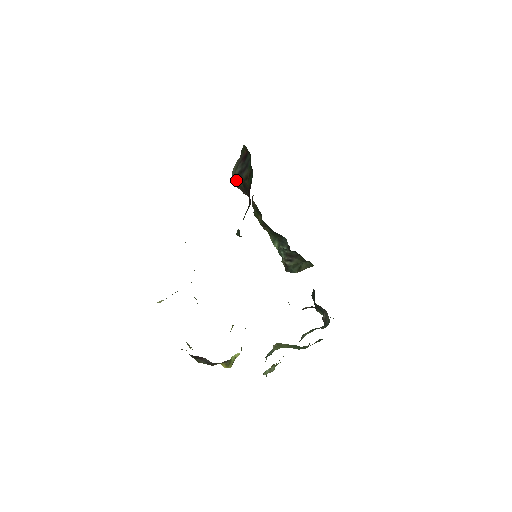
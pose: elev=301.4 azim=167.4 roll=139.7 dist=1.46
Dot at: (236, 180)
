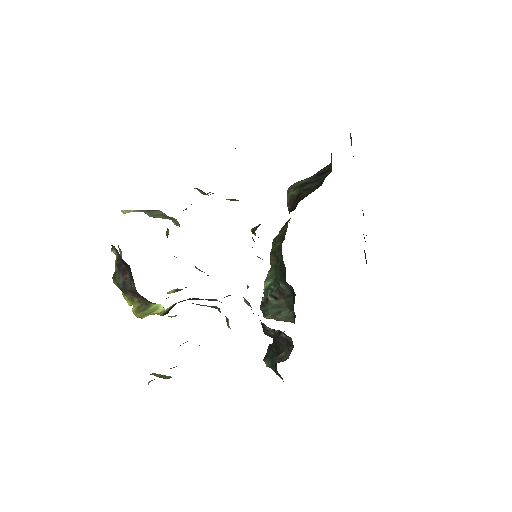
Dot at: (293, 189)
